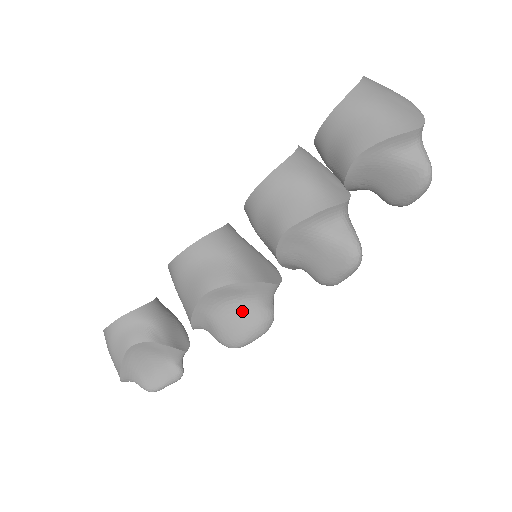
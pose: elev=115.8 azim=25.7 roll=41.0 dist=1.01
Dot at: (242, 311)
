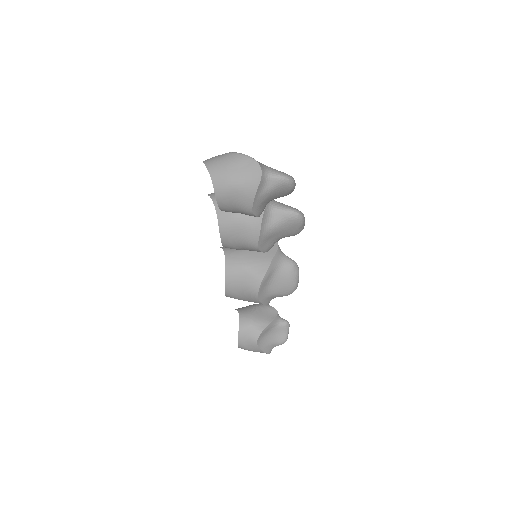
Dot at: (279, 279)
